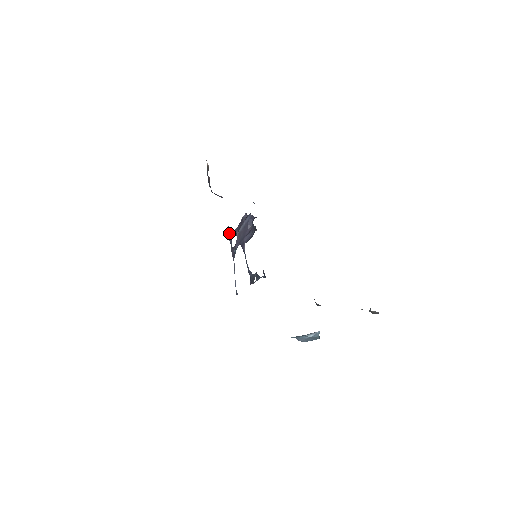
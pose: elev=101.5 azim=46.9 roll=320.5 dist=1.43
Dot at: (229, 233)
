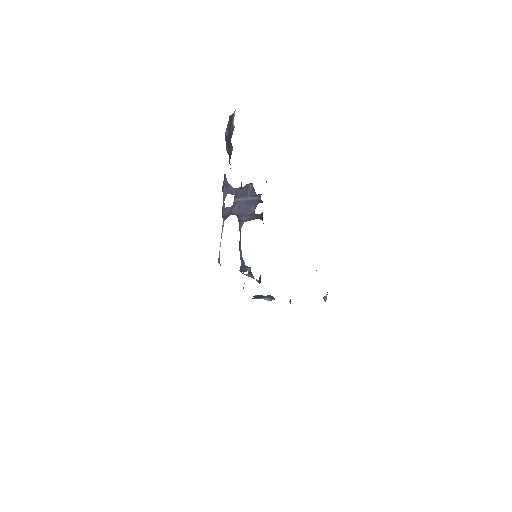
Dot at: (224, 185)
